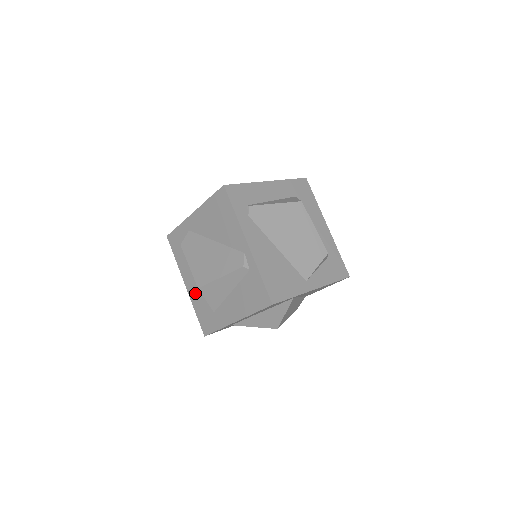
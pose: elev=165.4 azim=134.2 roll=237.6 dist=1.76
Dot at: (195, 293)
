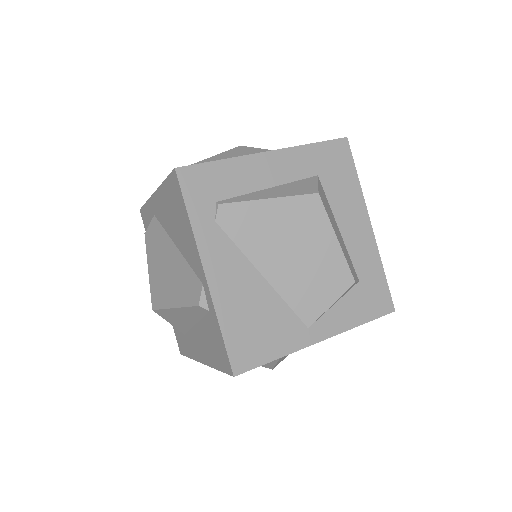
Dot at: occluded
